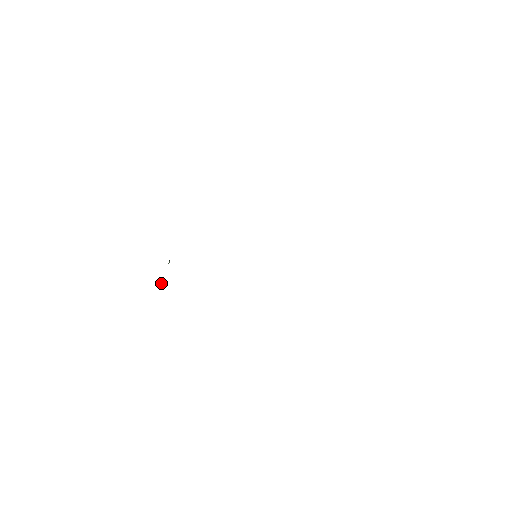
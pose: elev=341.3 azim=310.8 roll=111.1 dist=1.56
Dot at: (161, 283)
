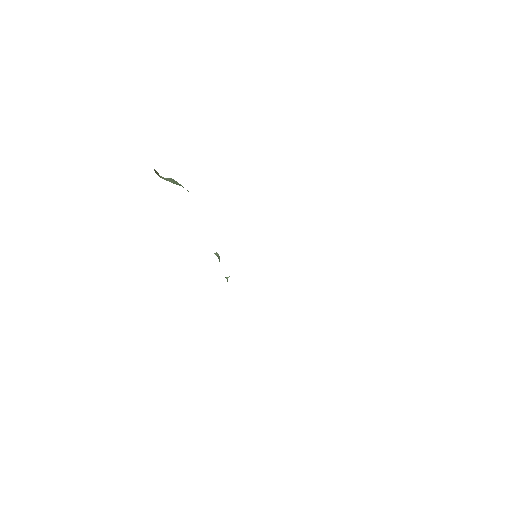
Dot at: (227, 278)
